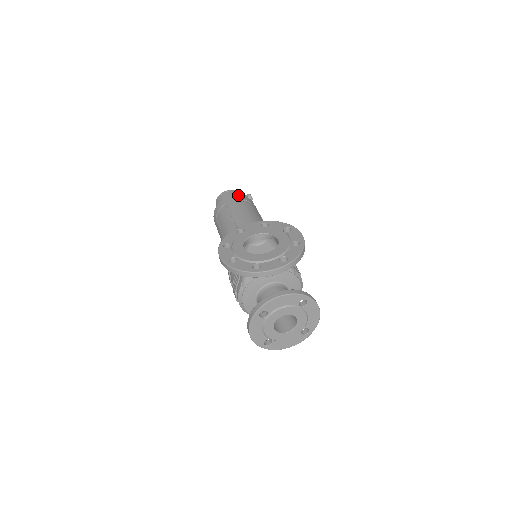
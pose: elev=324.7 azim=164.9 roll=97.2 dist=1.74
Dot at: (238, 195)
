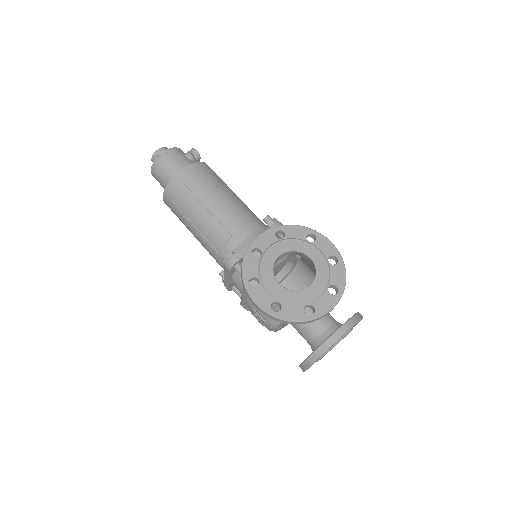
Dot at: (192, 164)
